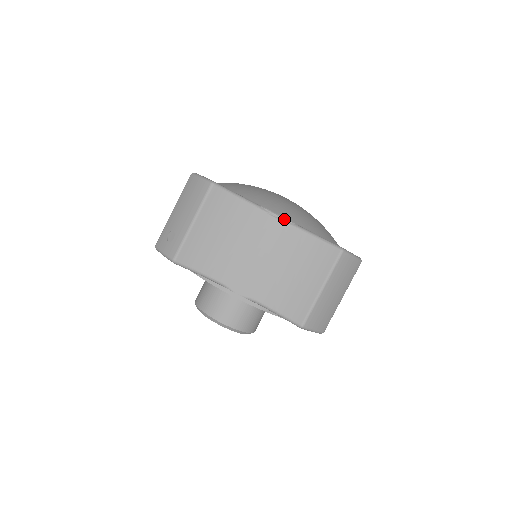
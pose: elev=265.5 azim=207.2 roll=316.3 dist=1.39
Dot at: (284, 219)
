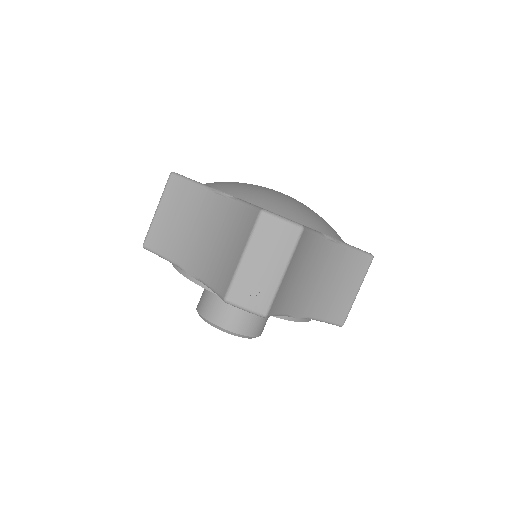
Dot at: (336, 240)
